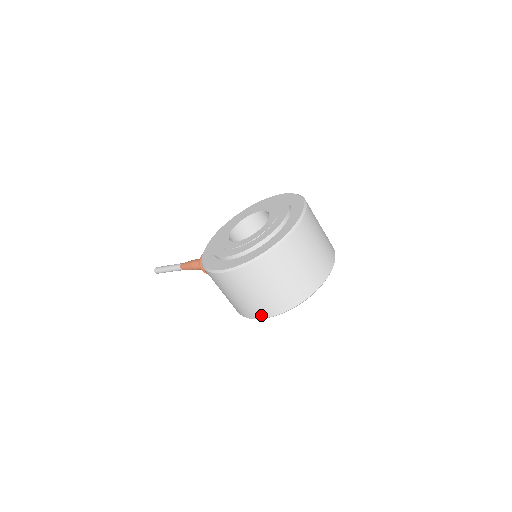
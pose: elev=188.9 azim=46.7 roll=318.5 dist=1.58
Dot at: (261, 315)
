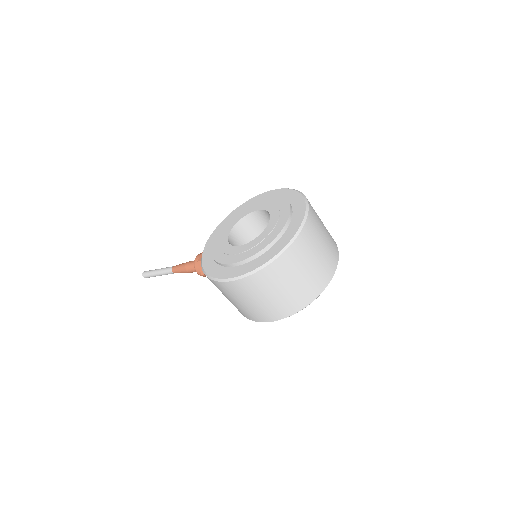
Dot at: (271, 318)
